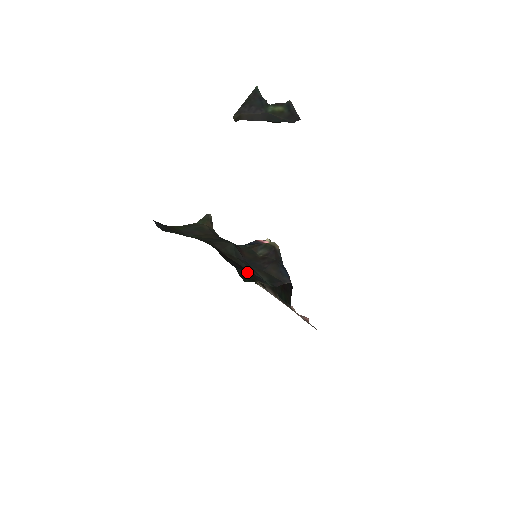
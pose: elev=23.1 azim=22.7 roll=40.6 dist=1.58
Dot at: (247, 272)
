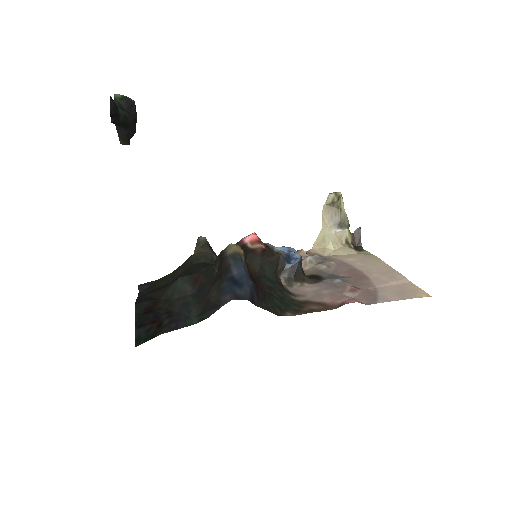
Dot at: (154, 325)
